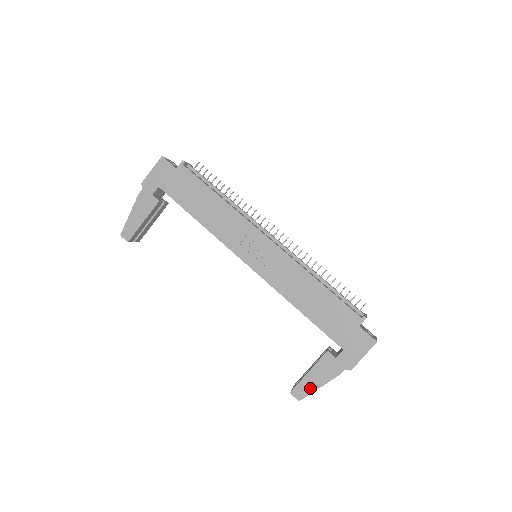
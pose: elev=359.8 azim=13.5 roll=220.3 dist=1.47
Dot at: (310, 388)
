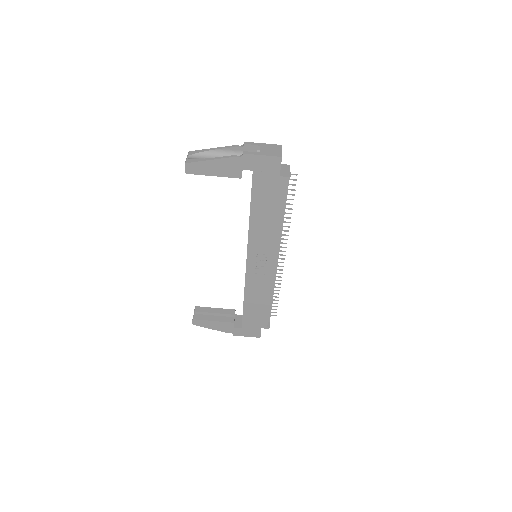
Dot at: (205, 326)
